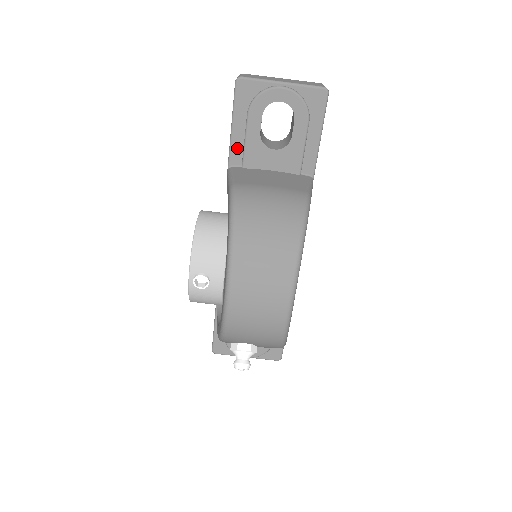
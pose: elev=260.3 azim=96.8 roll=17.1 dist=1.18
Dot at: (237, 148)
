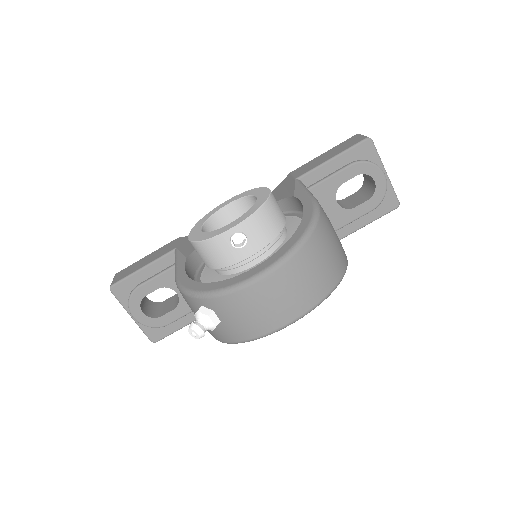
Dot at: (318, 174)
